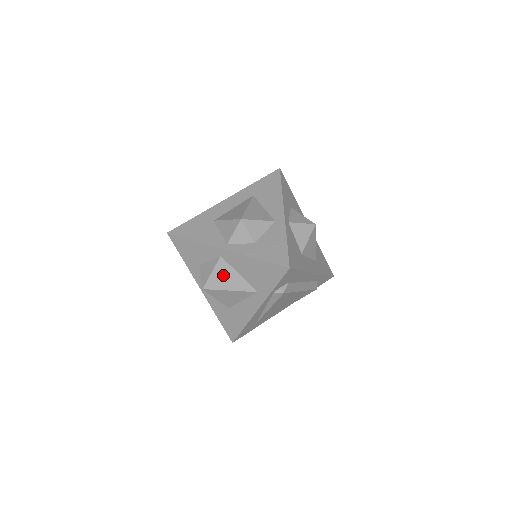
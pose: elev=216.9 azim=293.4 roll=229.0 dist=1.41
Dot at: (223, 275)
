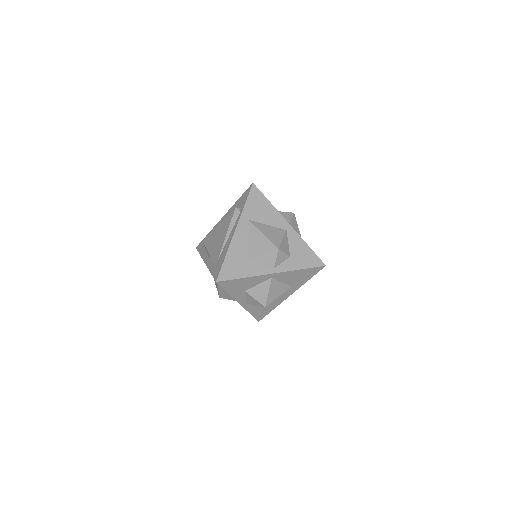
Dot at: occluded
